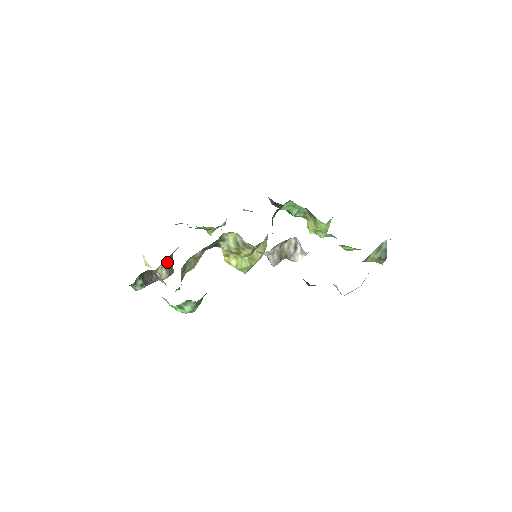
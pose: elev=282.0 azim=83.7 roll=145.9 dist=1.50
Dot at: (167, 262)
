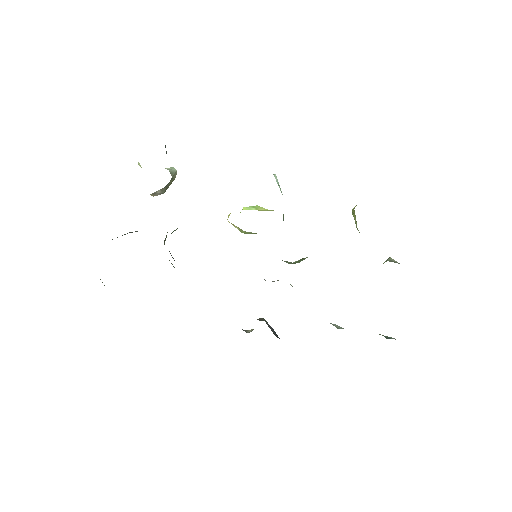
Dot at: occluded
